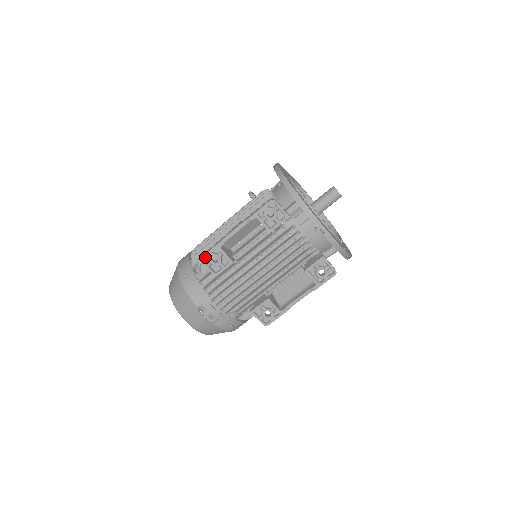
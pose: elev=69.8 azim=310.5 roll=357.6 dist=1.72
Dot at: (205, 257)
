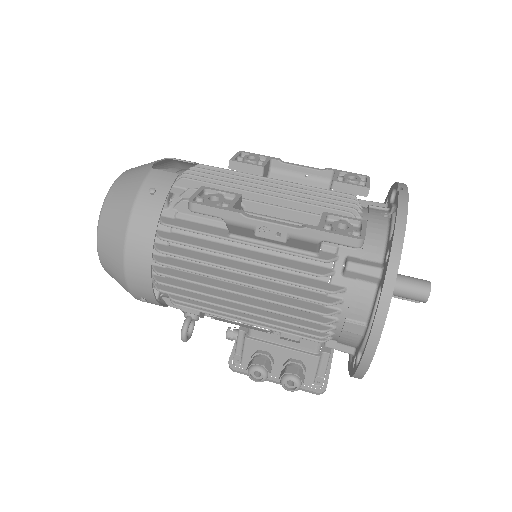
Dot at: occluded
